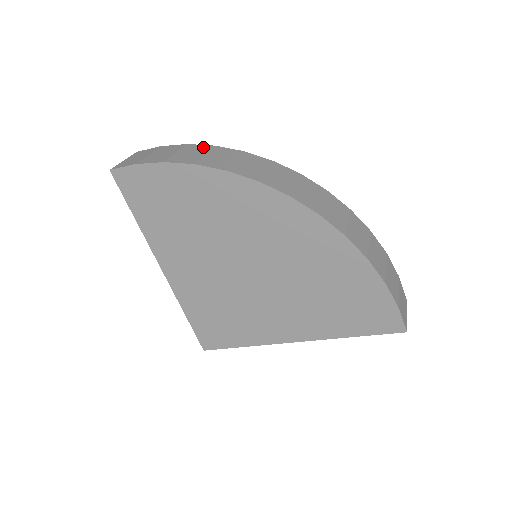
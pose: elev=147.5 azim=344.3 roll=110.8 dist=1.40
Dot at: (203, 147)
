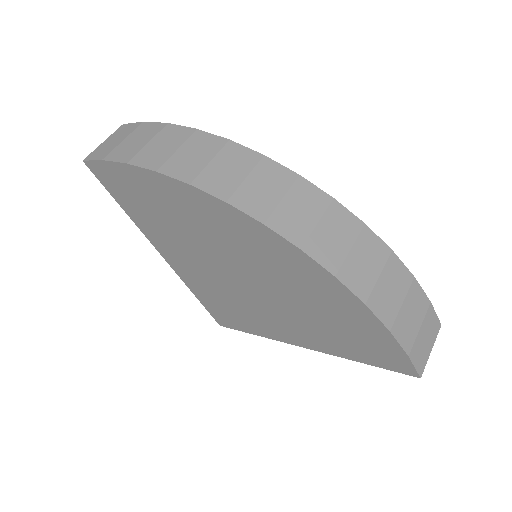
Dot at: (182, 132)
